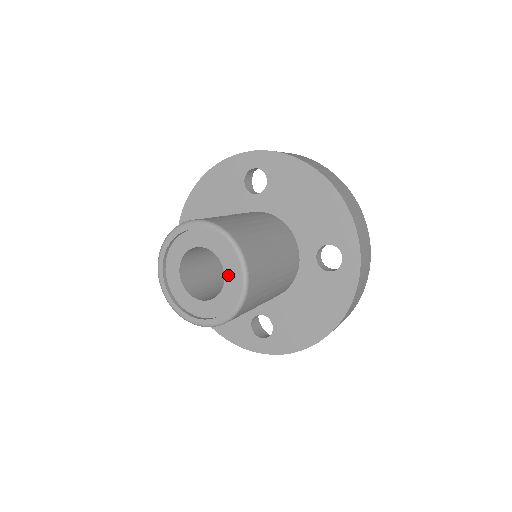
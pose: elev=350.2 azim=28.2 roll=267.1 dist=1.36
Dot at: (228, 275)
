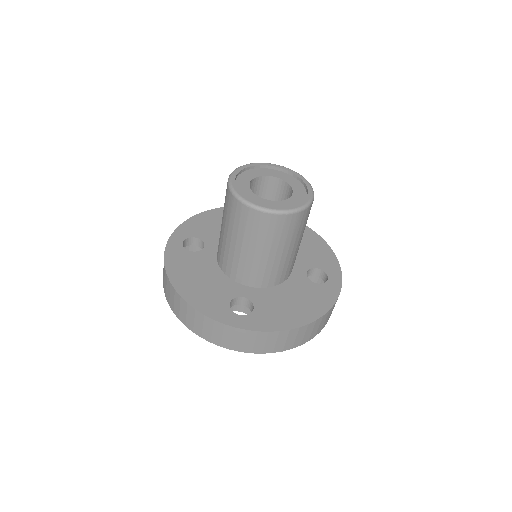
Dot at: (296, 194)
